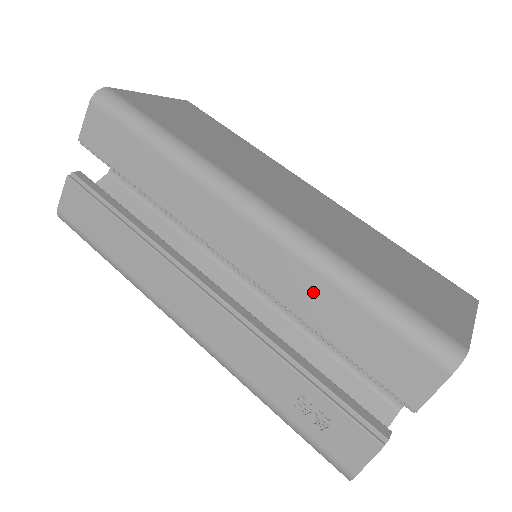
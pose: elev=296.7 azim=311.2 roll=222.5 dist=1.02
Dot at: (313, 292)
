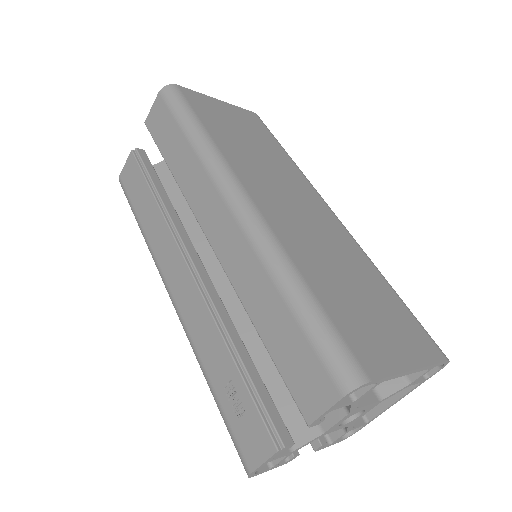
Dot at: (259, 287)
